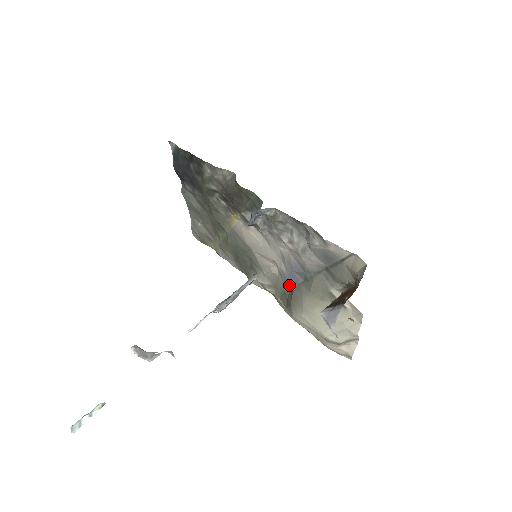
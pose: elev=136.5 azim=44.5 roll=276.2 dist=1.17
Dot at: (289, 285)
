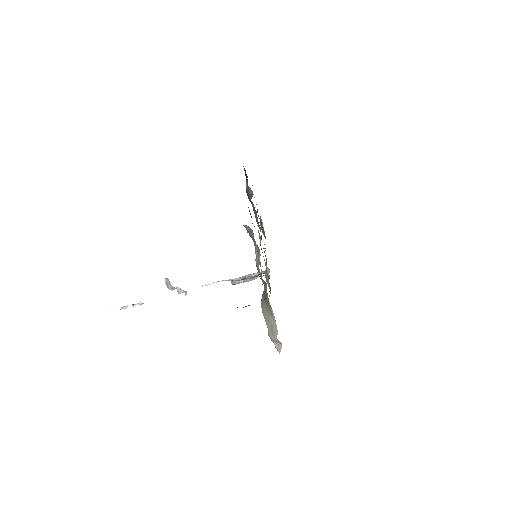
Dot at: occluded
